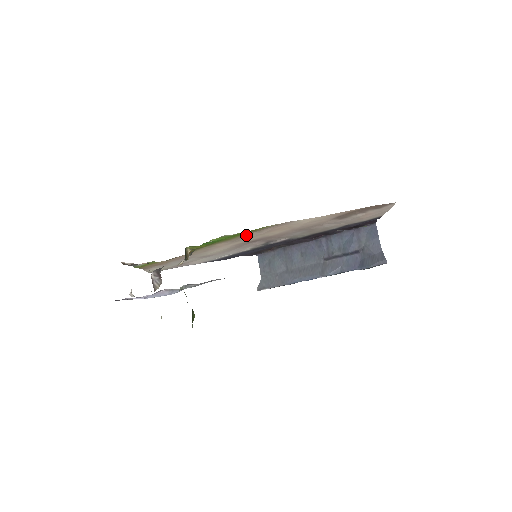
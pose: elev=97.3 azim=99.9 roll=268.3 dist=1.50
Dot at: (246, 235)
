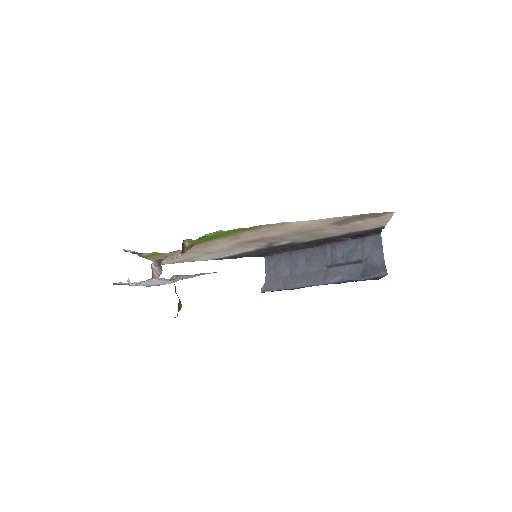
Dot at: (243, 233)
